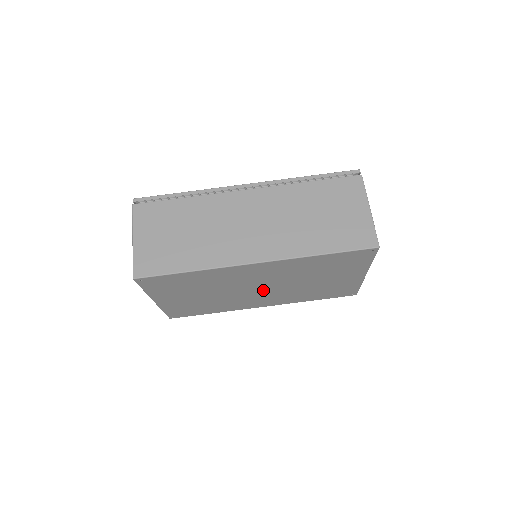
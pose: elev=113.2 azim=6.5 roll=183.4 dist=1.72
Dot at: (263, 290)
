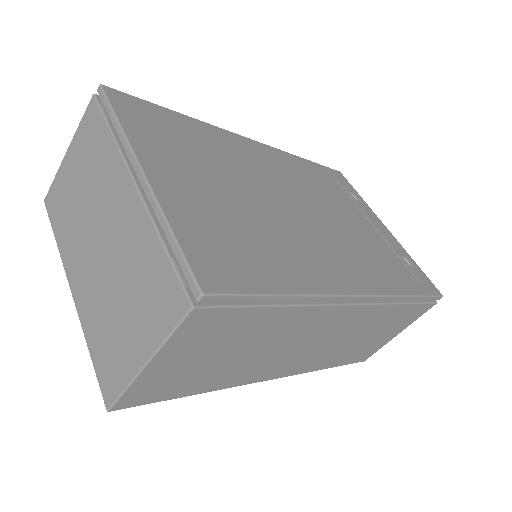
Dot at: occluded
